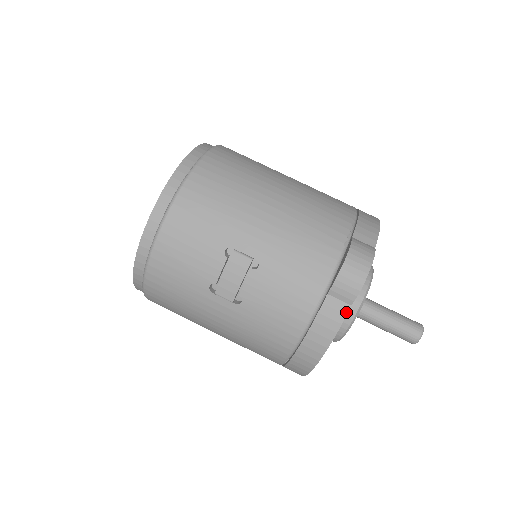
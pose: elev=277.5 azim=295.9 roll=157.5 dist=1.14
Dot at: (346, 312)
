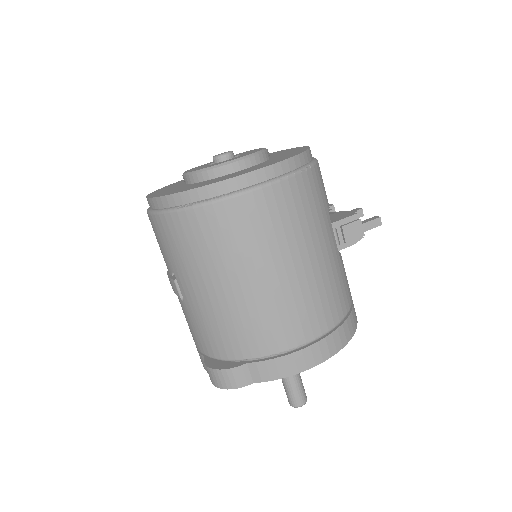
Dot at: occluded
